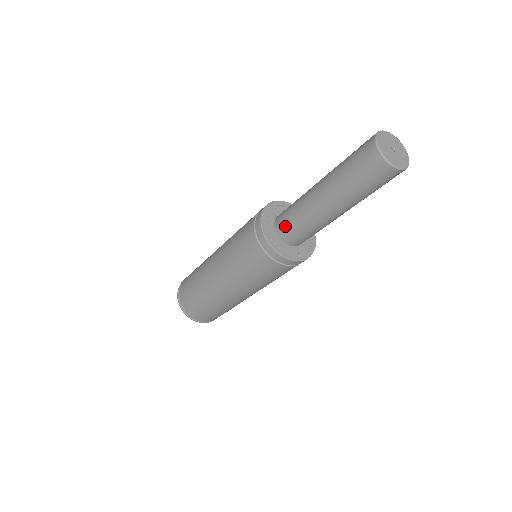
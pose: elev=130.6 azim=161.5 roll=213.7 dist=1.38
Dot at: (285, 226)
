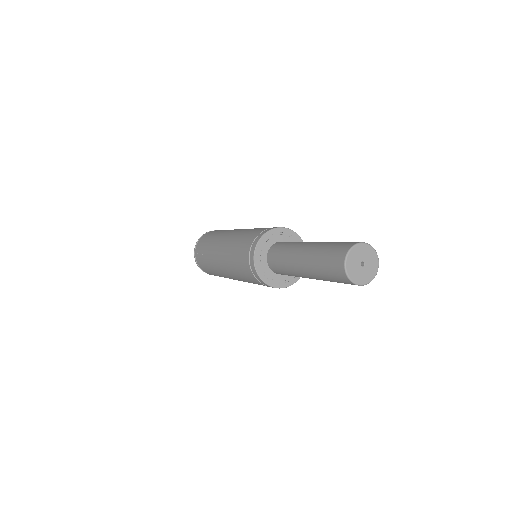
Dot at: (276, 248)
